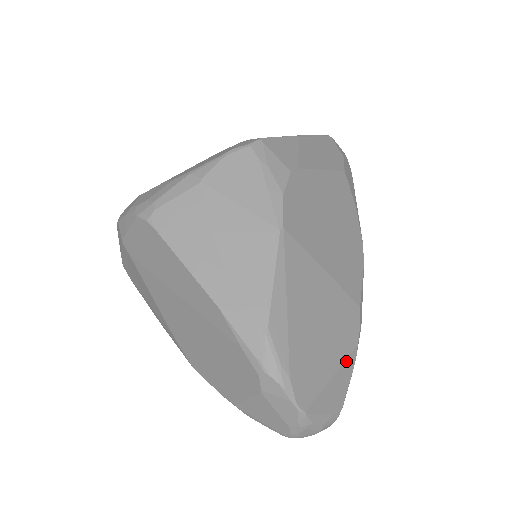
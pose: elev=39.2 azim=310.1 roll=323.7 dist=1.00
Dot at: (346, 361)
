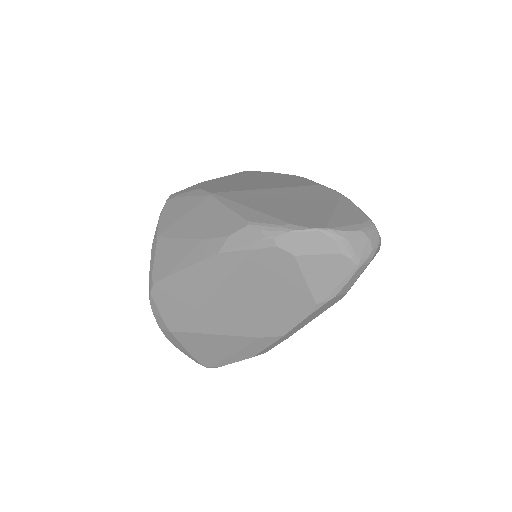
Dot at: (339, 202)
